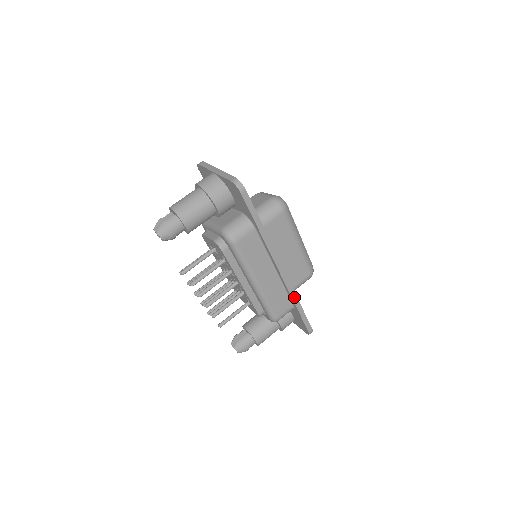
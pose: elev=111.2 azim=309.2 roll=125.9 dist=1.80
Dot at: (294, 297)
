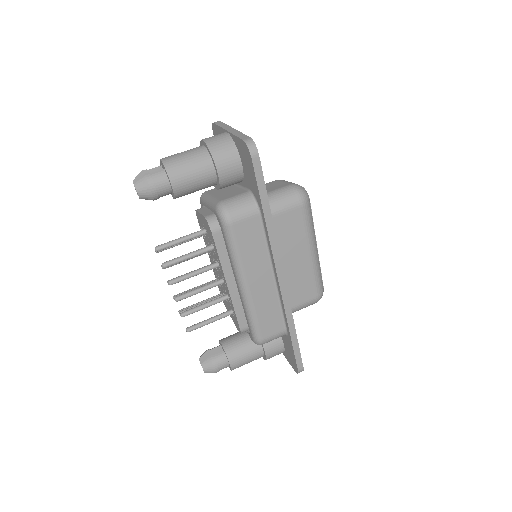
Dot at: (290, 318)
